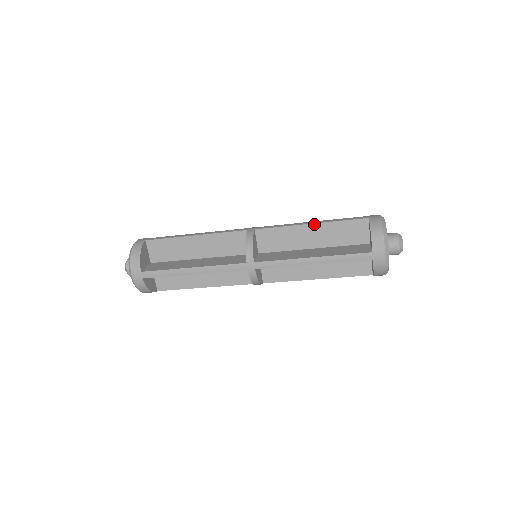
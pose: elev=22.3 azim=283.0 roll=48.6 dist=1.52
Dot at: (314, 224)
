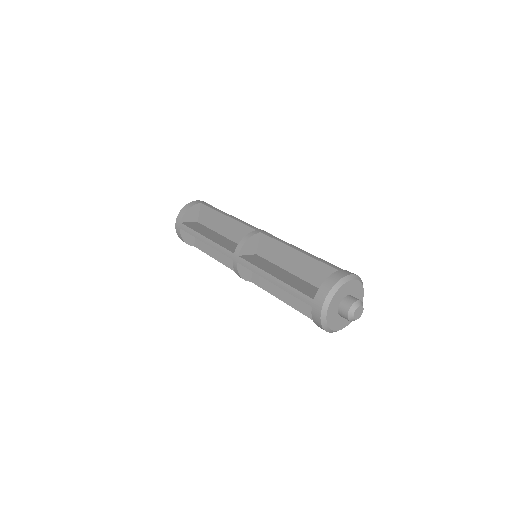
Dot at: (299, 252)
